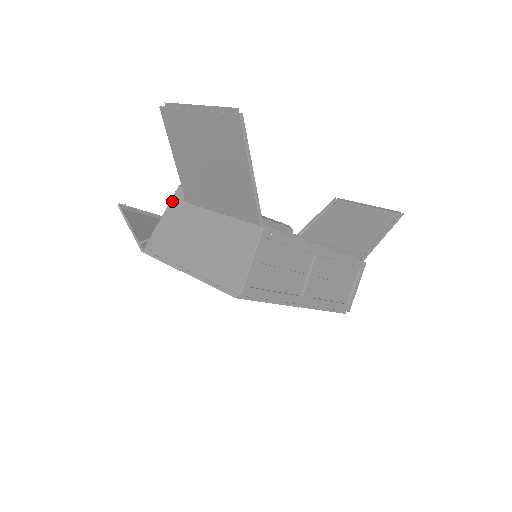
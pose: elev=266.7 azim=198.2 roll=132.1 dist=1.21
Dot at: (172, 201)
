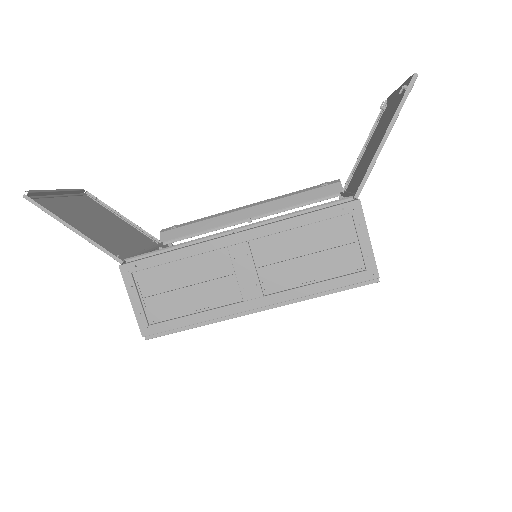
Dot at: (167, 246)
